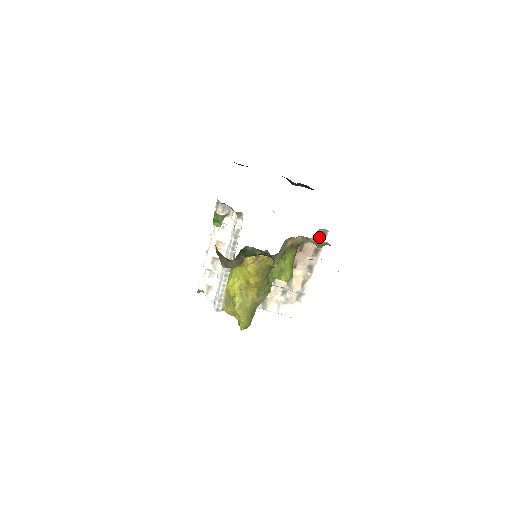
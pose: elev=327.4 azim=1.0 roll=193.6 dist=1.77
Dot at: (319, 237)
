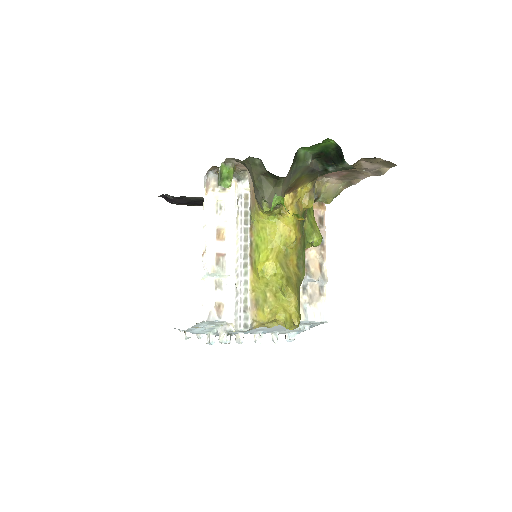
Dot at: (318, 202)
